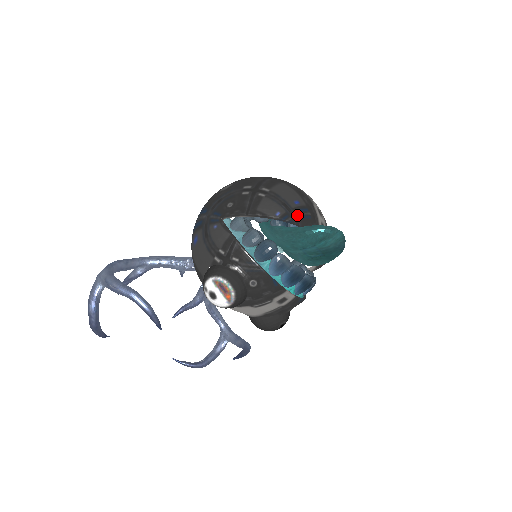
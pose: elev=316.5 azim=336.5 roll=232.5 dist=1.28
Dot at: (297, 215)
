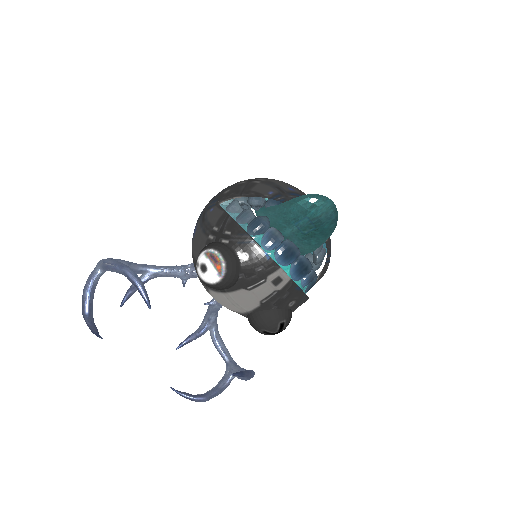
Dot at: (290, 196)
